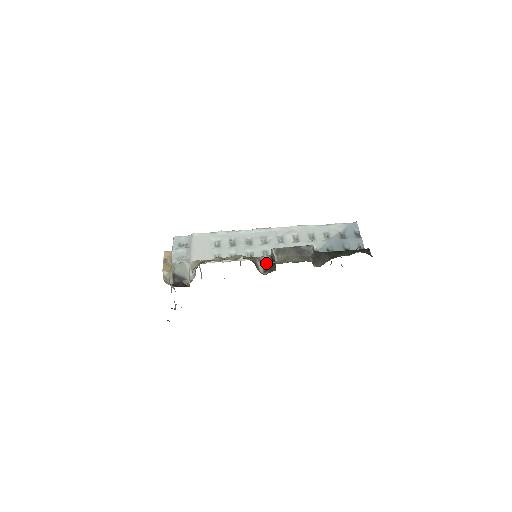
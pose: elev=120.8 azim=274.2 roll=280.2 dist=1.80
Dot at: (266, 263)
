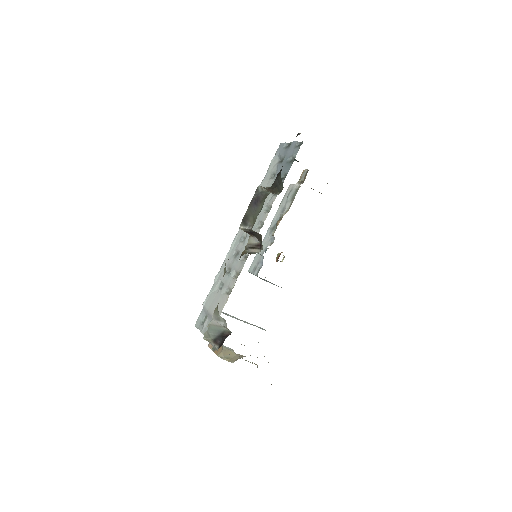
Dot at: (254, 243)
